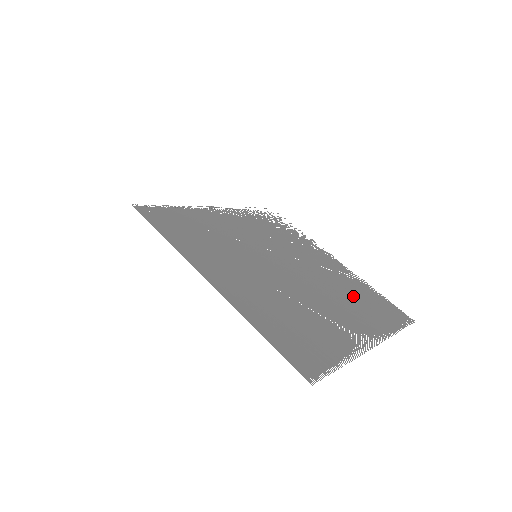
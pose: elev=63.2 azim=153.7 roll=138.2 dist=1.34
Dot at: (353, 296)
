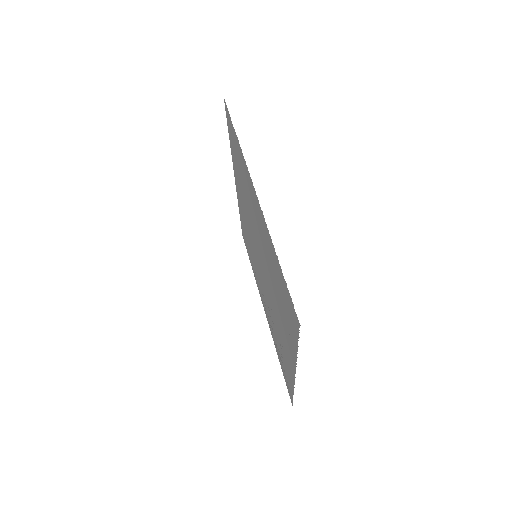
Dot at: occluded
